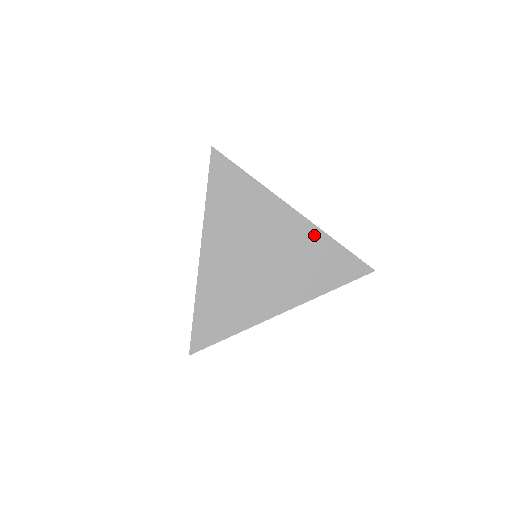
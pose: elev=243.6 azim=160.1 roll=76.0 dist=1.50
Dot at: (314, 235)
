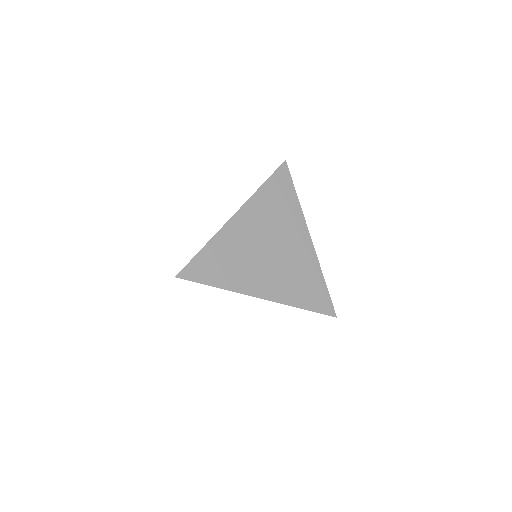
Dot at: (313, 263)
